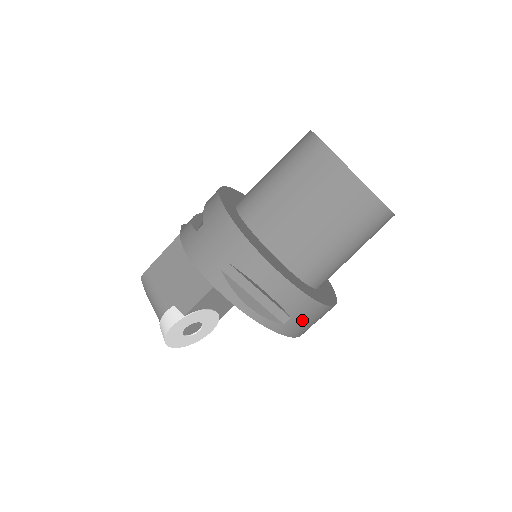
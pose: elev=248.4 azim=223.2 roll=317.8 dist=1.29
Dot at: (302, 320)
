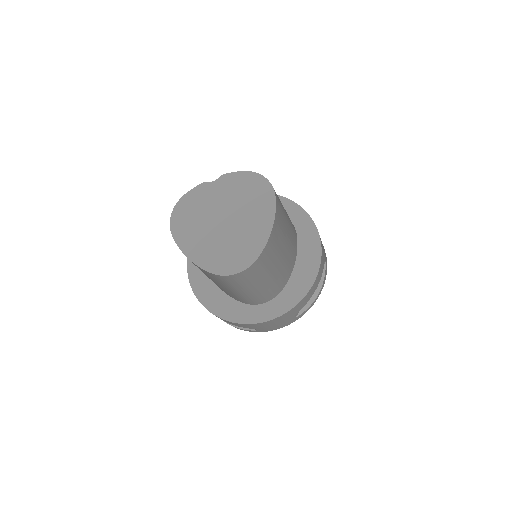
Dot at: (266, 327)
